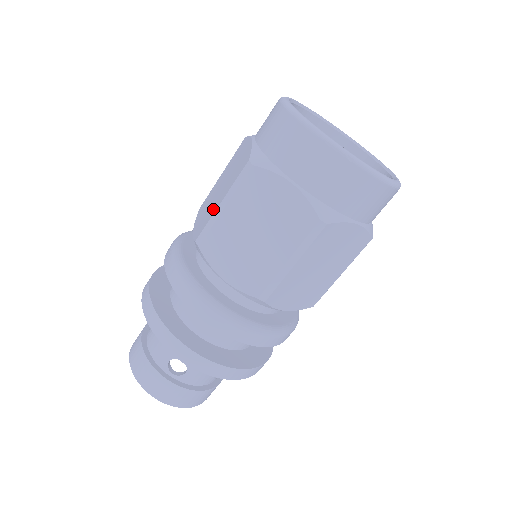
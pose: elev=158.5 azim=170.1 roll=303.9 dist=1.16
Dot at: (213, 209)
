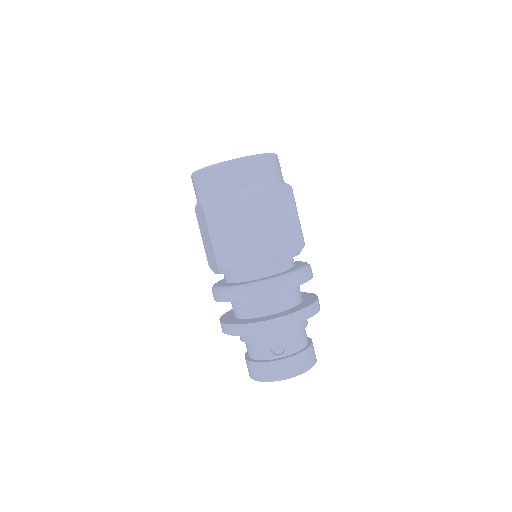
Dot at: (211, 247)
